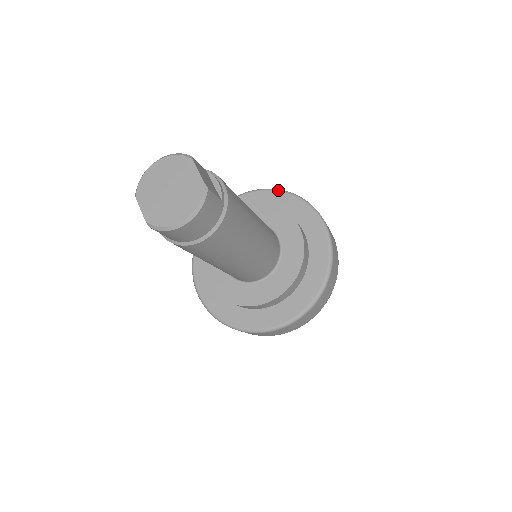
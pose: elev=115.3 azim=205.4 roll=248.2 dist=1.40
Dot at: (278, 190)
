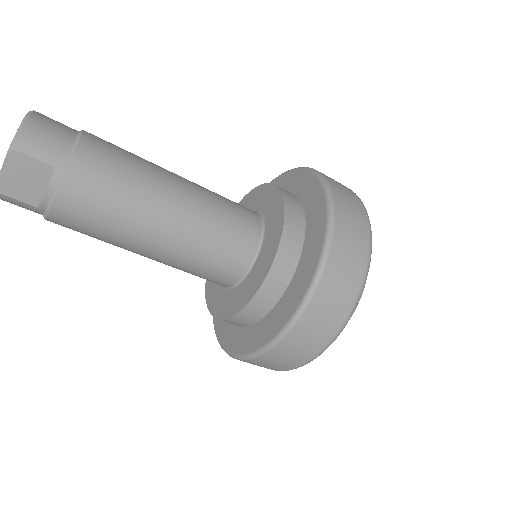
Dot at: (325, 244)
